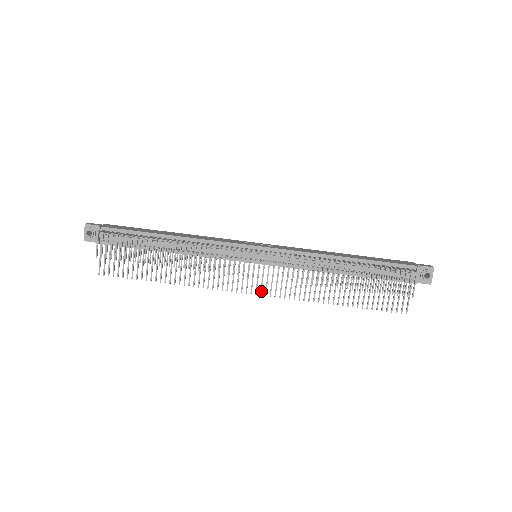
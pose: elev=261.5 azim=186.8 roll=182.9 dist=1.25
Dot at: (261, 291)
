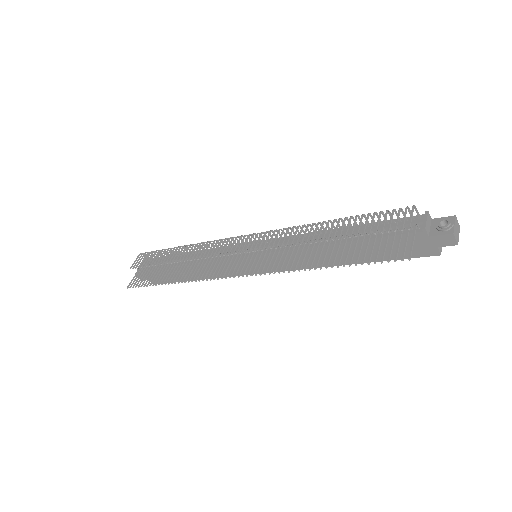
Dot at: (244, 272)
